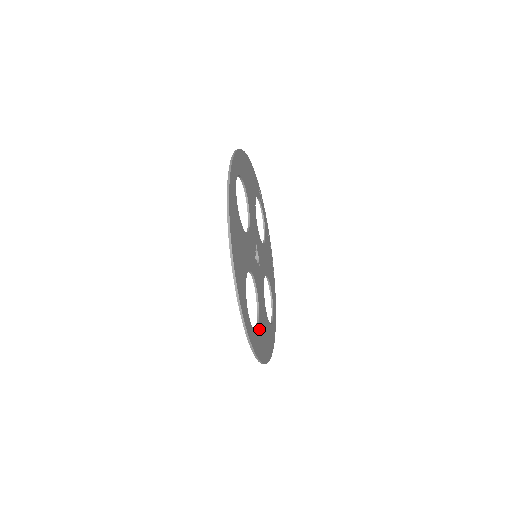
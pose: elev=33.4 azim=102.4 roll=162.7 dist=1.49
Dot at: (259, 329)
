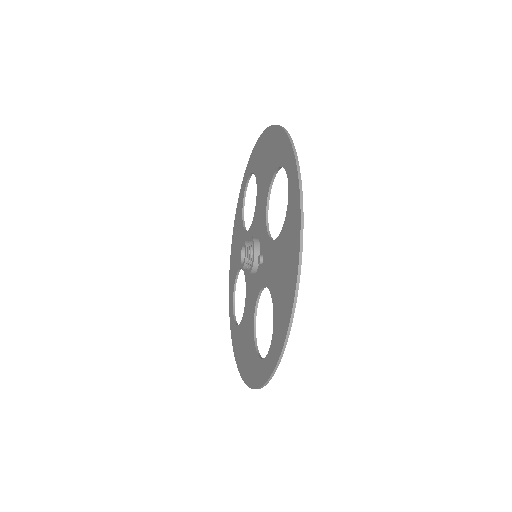
Dot at: occluded
